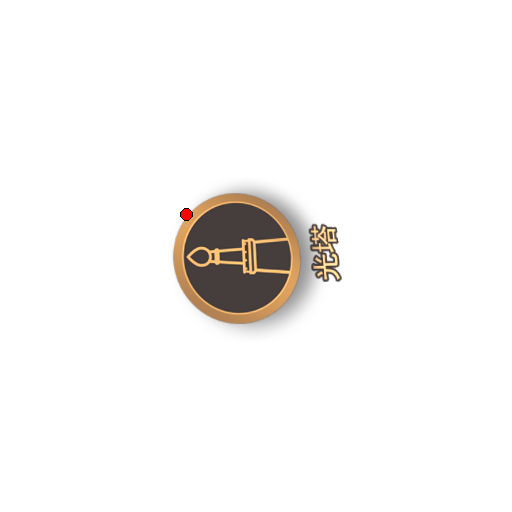
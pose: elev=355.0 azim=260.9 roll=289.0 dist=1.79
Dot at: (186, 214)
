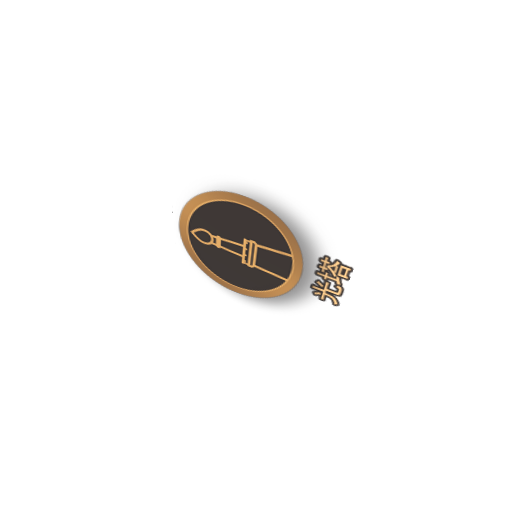
Dot at: (189, 197)
